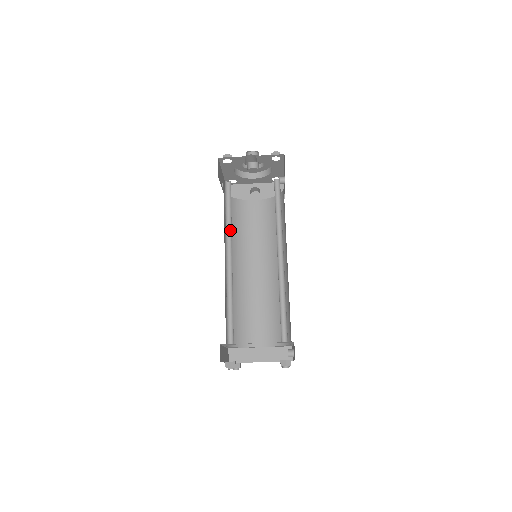
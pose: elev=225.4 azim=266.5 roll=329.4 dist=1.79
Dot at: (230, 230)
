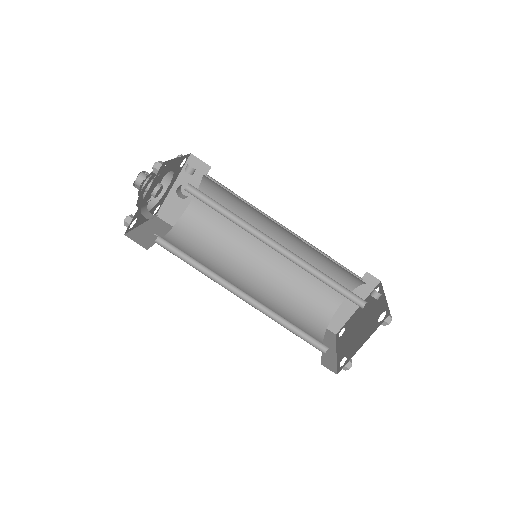
Dot at: (213, 273)
